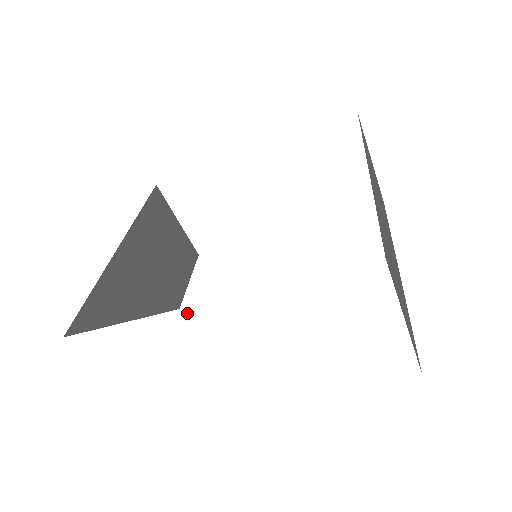
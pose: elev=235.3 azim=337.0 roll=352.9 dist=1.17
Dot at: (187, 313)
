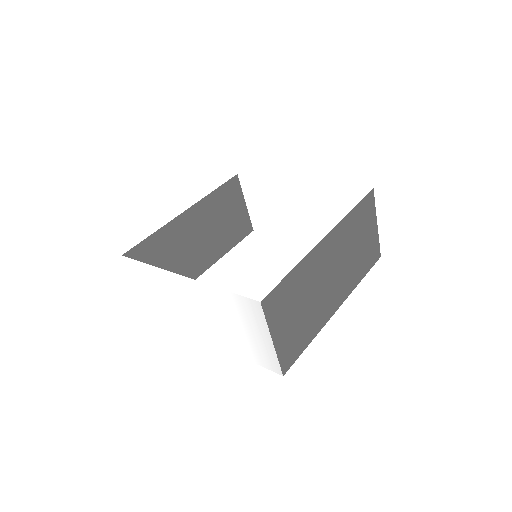
Dot at: (174, 276)
